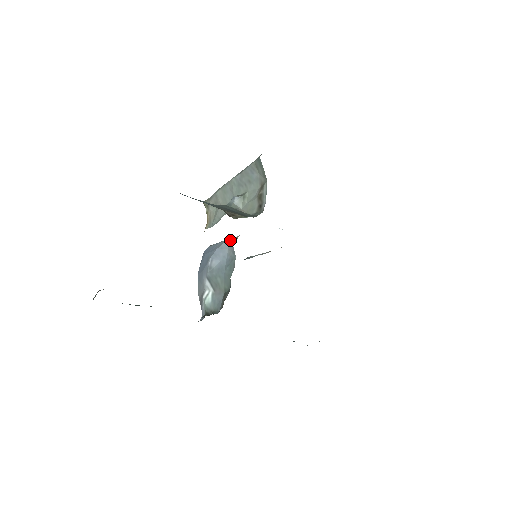
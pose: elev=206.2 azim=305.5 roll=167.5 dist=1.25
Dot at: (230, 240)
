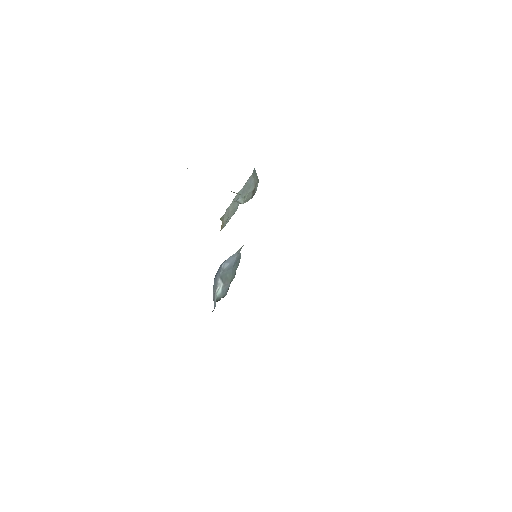
Dot at: (239, 250)
